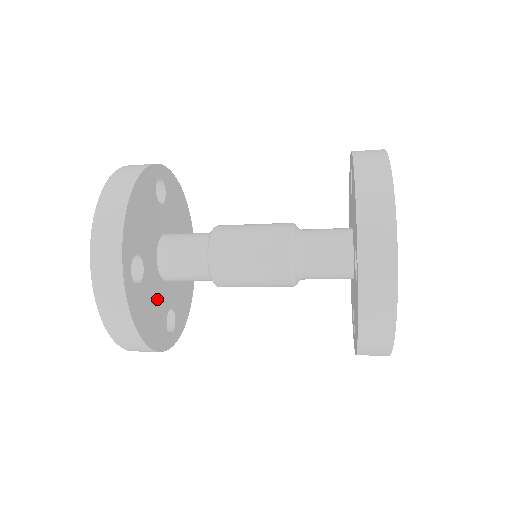
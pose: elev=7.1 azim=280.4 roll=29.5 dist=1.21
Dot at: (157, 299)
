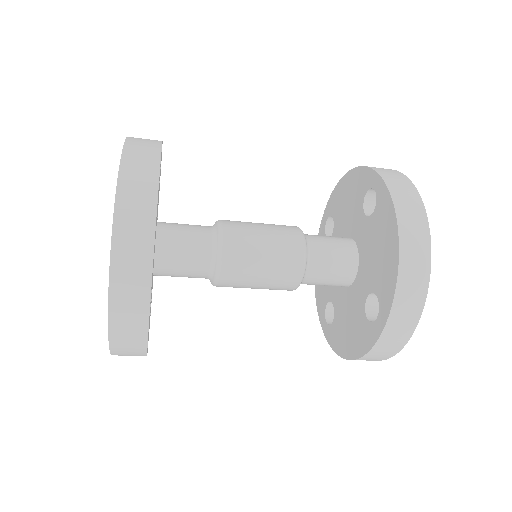
Dot at: occluded
